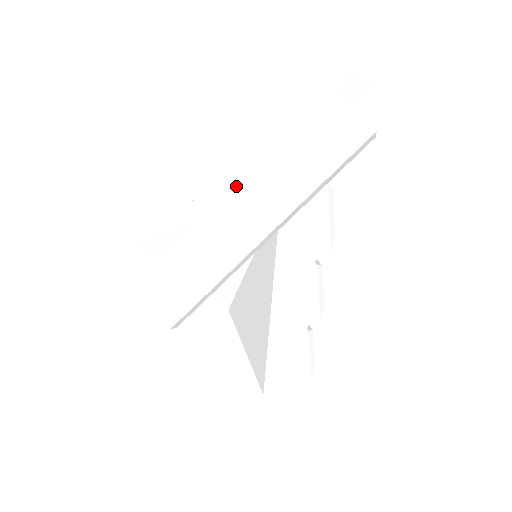
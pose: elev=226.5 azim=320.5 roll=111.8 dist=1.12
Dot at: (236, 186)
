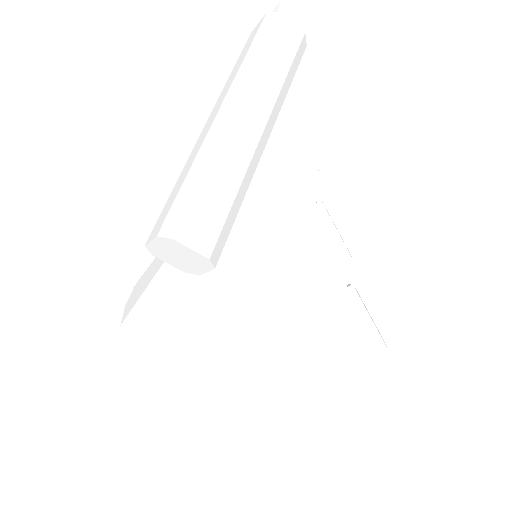
Dot at: (211, 115)
